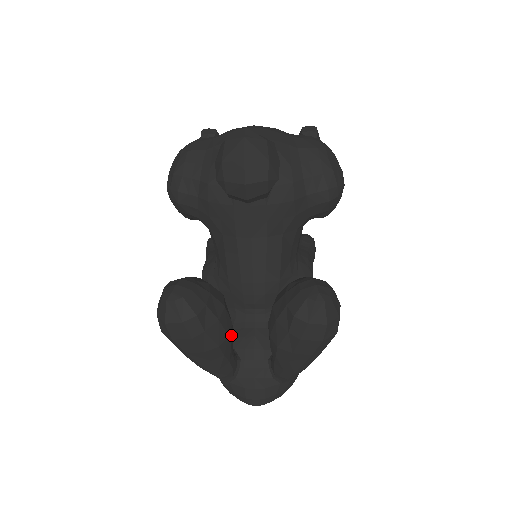
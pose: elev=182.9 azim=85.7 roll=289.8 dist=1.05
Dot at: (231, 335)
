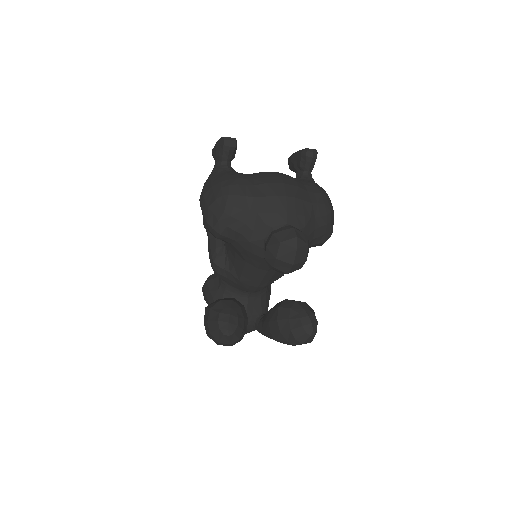
Dot at: occluded
